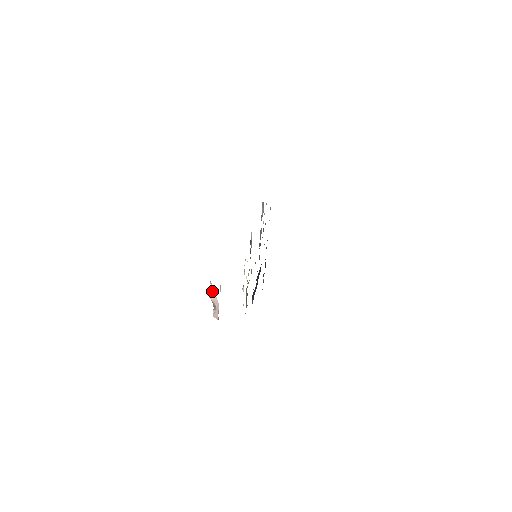
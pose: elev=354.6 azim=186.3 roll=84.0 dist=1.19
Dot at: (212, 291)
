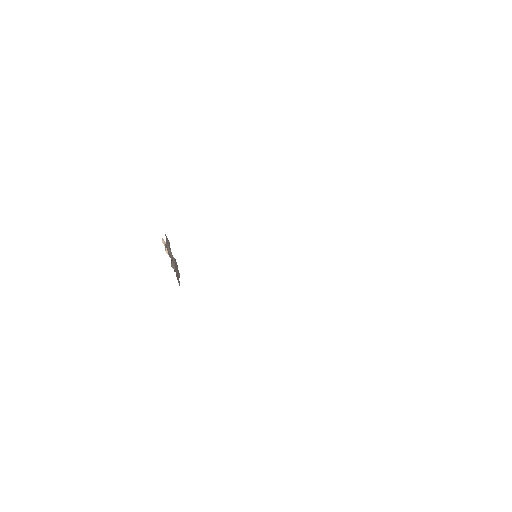
Dot at: occluded
